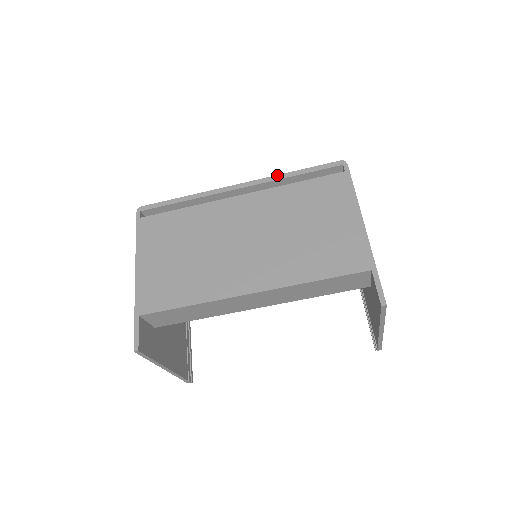
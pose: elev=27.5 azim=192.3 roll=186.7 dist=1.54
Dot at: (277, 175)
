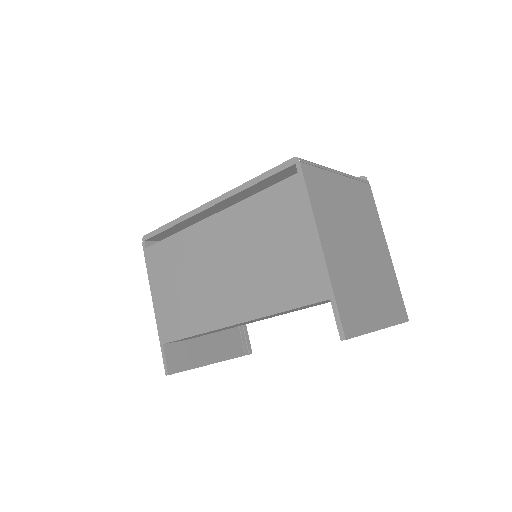
Dot at: (238, 187)
